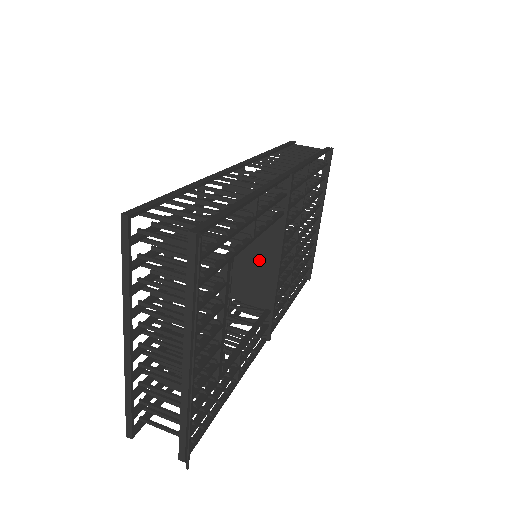
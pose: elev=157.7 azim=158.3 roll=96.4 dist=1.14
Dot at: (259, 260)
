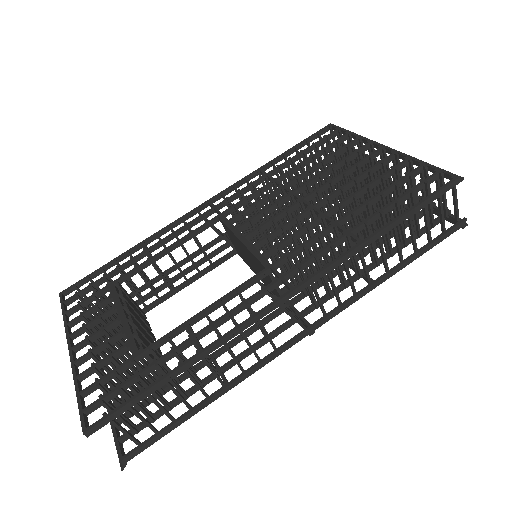
Dot at: (252, 264)
